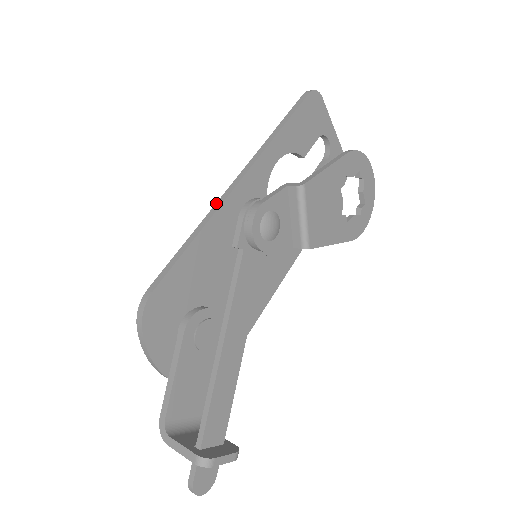
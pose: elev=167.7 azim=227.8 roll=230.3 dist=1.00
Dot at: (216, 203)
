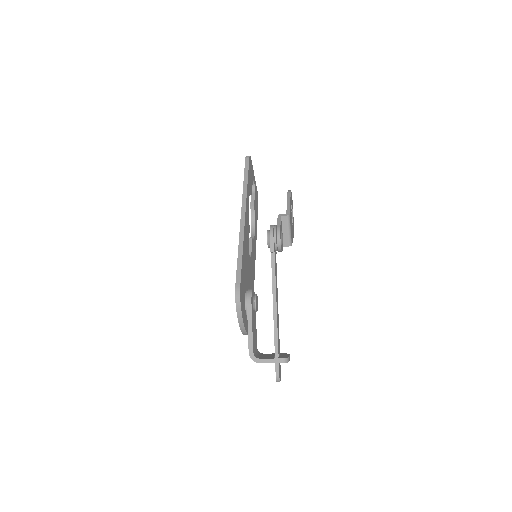
Dot at: (240, 231)
